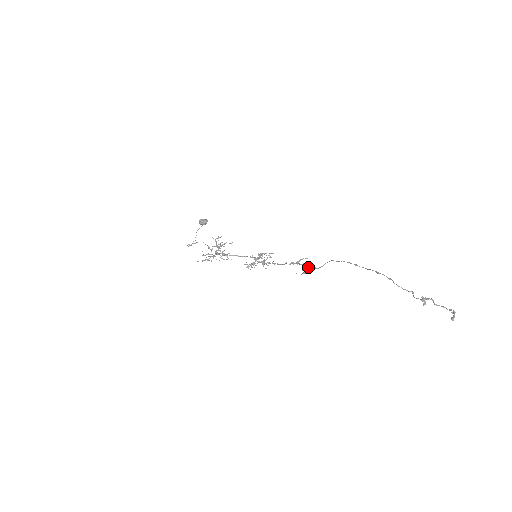
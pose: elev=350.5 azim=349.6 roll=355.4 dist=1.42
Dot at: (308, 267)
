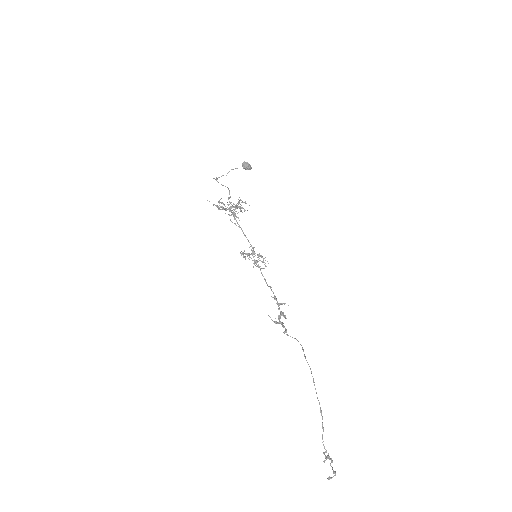
Dot at: (282, 322)
